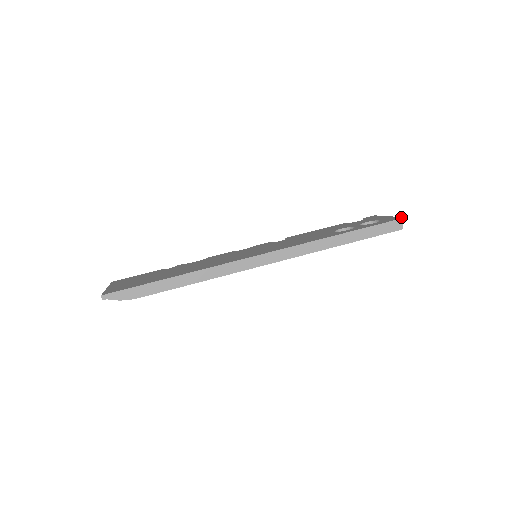
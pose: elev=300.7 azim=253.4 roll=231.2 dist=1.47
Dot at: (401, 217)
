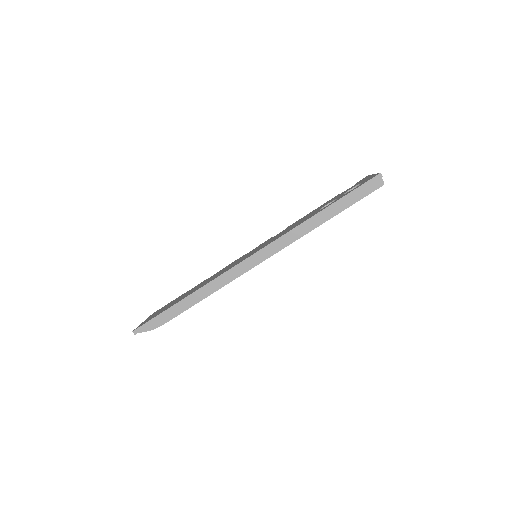
Dot at: (378, 173)
